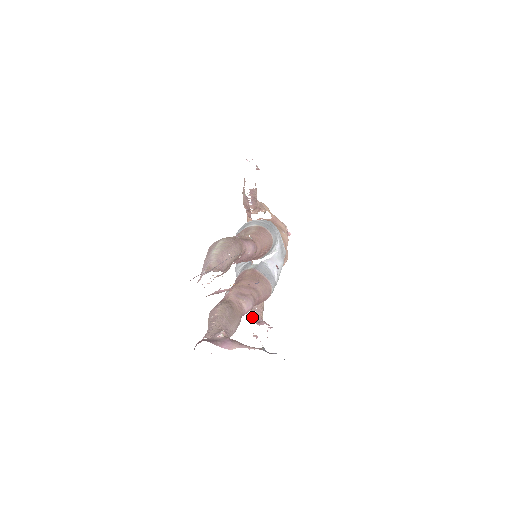
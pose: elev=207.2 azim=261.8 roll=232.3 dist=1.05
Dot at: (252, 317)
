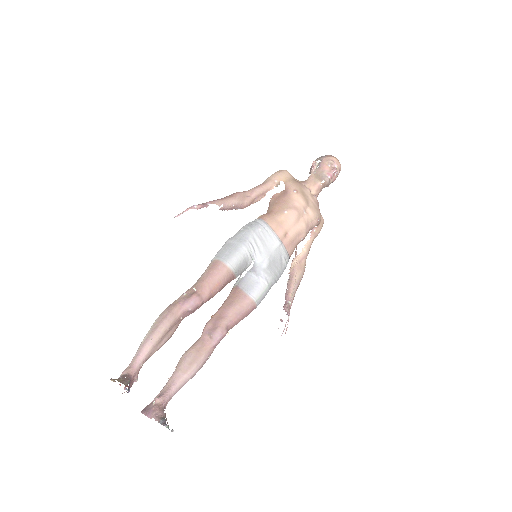
Dot at: occluded
